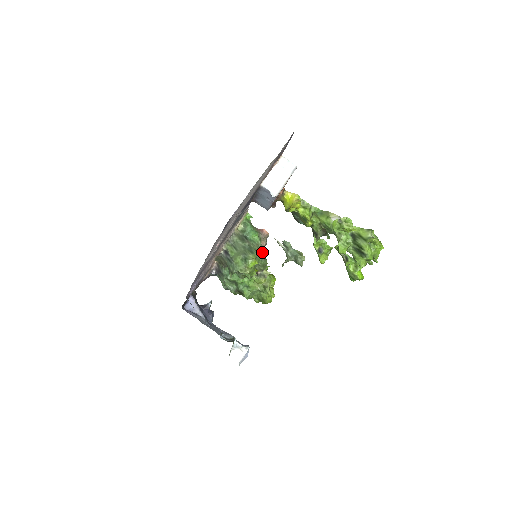
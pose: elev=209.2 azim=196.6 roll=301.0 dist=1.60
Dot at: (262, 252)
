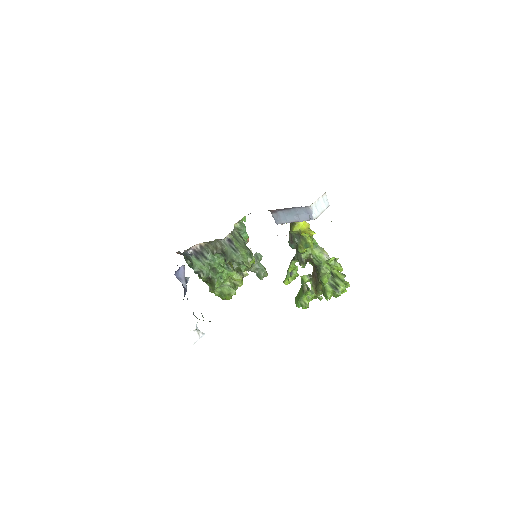
Dot at: occluded
